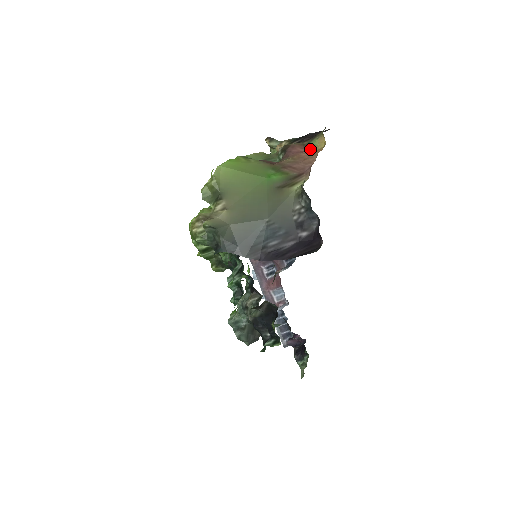
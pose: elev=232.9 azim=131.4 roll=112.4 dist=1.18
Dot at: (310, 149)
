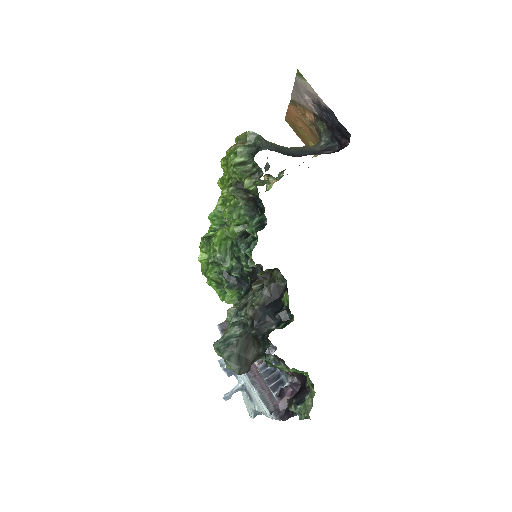
Dot at: occluded
